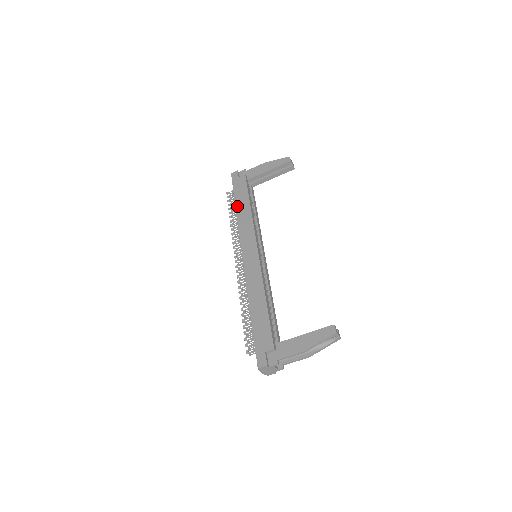
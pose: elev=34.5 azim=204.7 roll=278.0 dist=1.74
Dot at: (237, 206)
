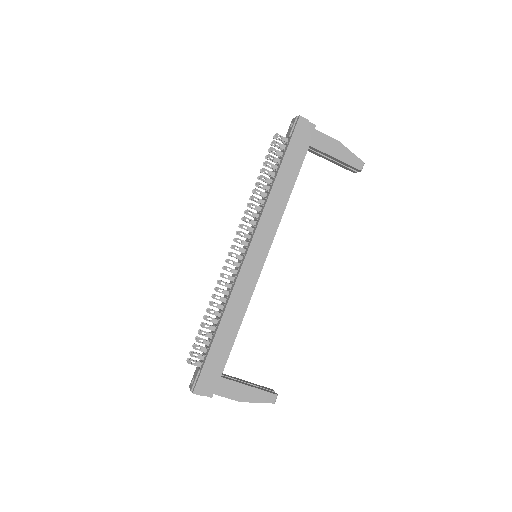
Dot at: (279, 177)
